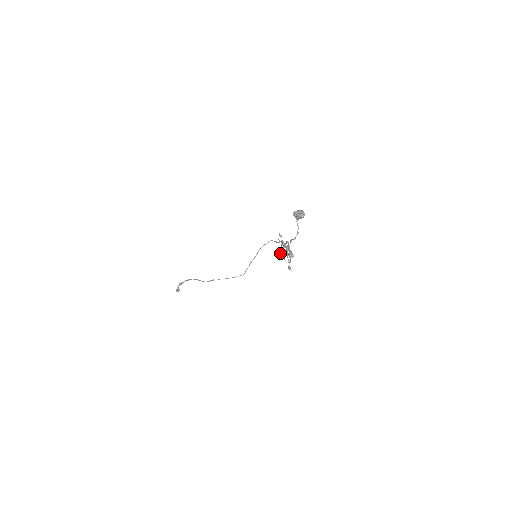
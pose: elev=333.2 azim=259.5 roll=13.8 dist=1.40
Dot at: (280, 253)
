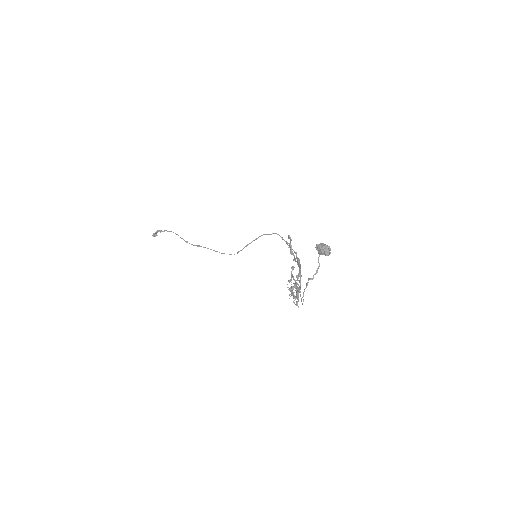
Dot at: (290, 291)
